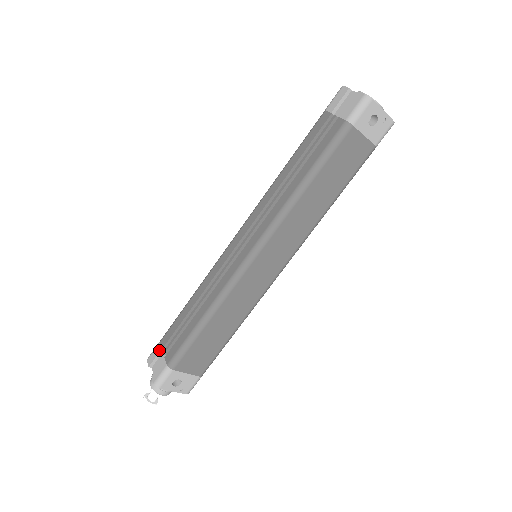
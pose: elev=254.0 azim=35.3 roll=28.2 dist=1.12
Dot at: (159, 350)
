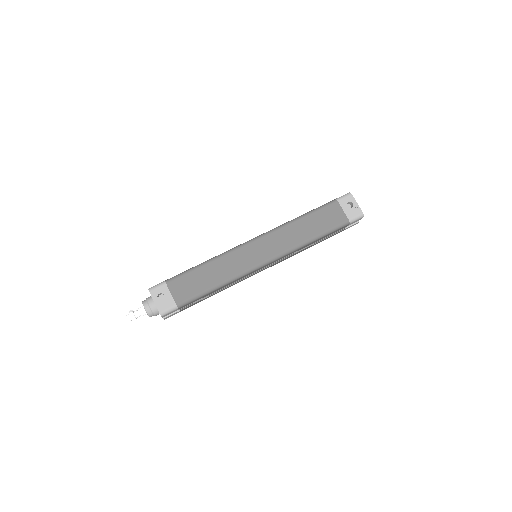
Dot at: occluded
